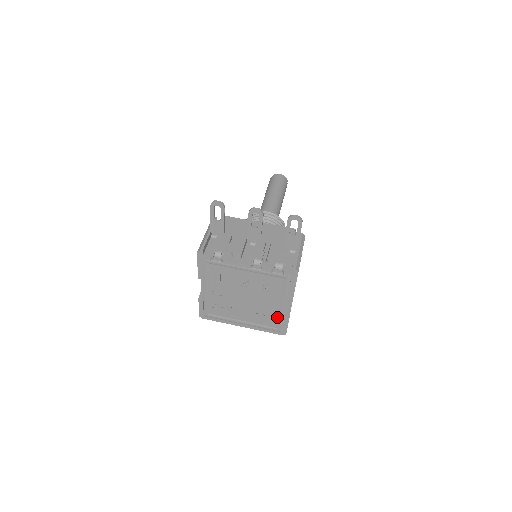
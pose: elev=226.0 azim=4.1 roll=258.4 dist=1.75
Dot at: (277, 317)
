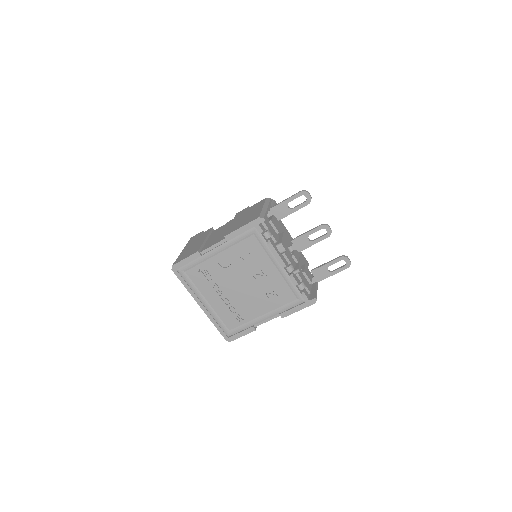
Dot at: (244, 322)
